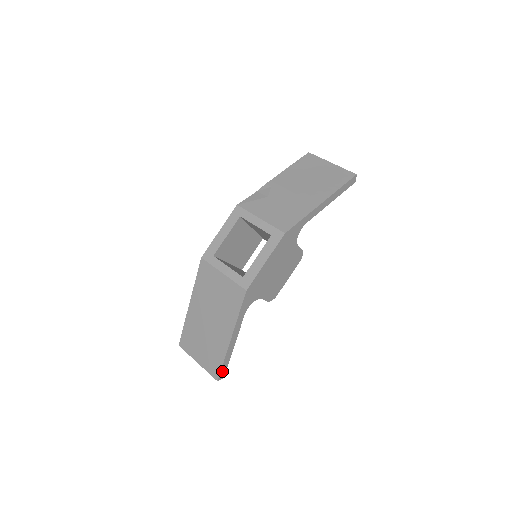
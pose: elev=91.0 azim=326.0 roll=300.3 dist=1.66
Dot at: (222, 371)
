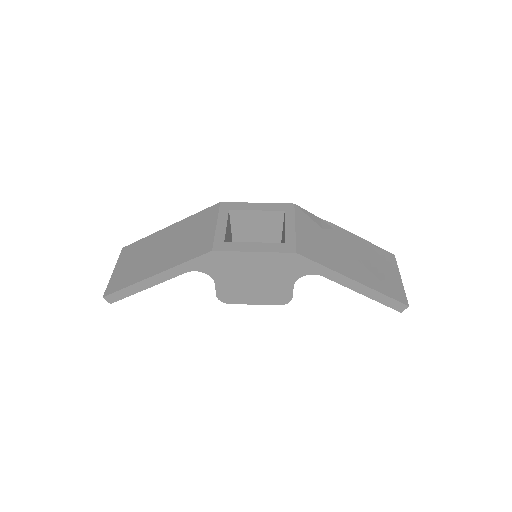
Dot at: (116, 294)
